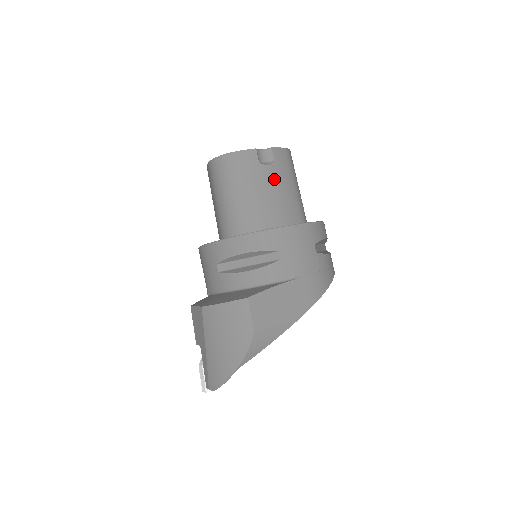
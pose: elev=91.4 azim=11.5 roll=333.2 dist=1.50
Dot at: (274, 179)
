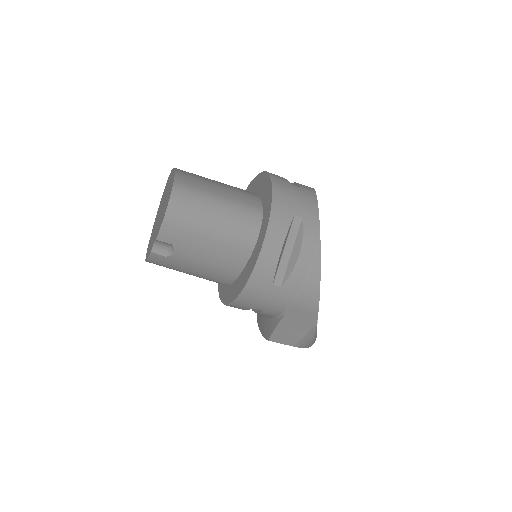
Dot at: (190, 255)
